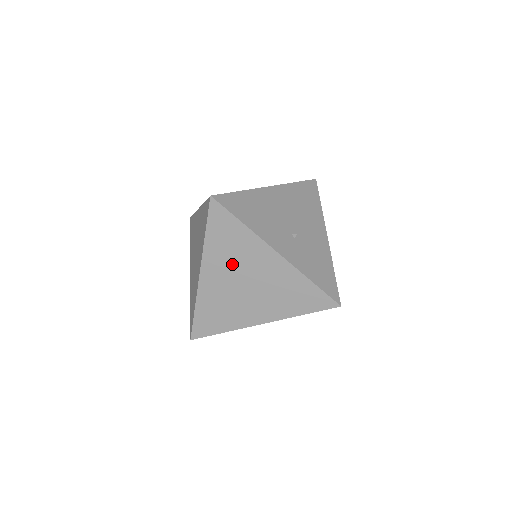
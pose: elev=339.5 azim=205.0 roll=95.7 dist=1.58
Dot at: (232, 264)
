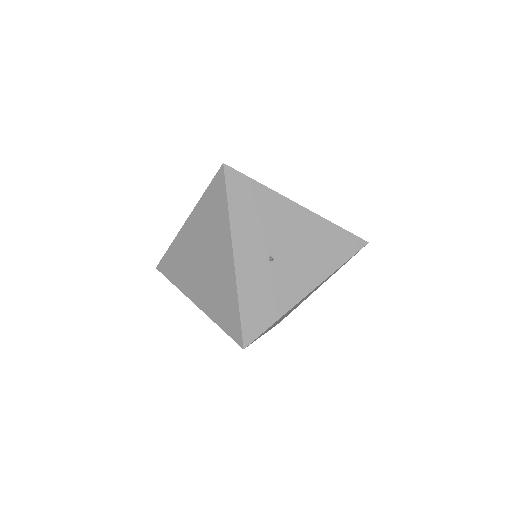
Dot at: (205, 234)
